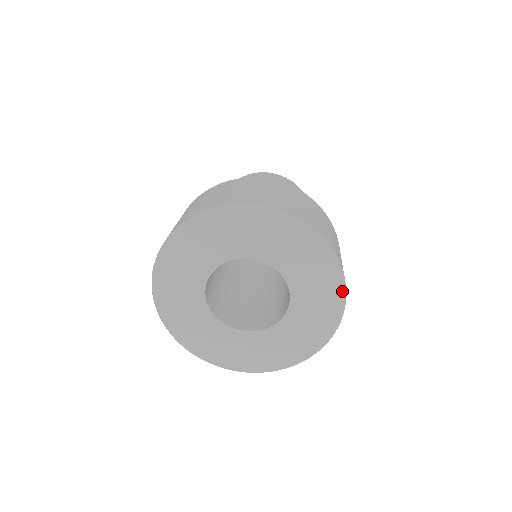
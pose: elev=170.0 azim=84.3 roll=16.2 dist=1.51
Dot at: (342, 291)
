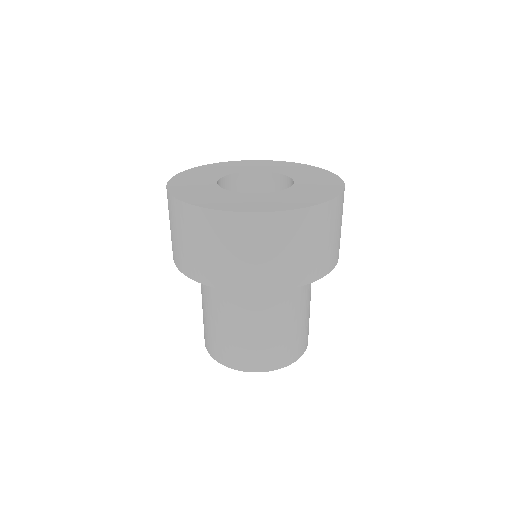
Dot at: (338, 179)
